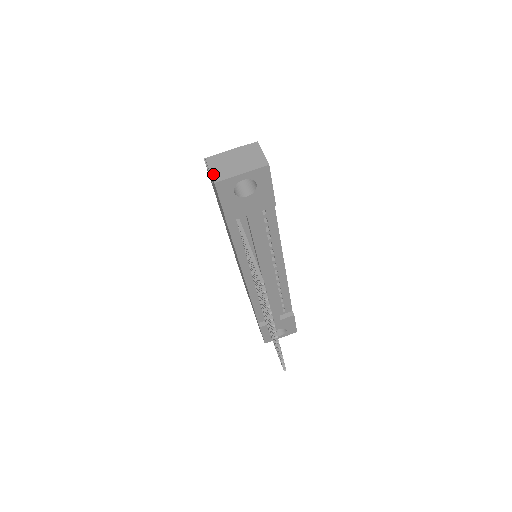
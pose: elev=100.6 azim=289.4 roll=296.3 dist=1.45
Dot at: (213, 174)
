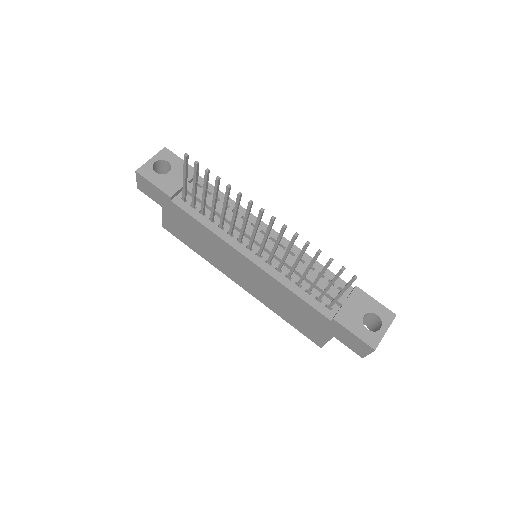
Dot at: (137, 176)
